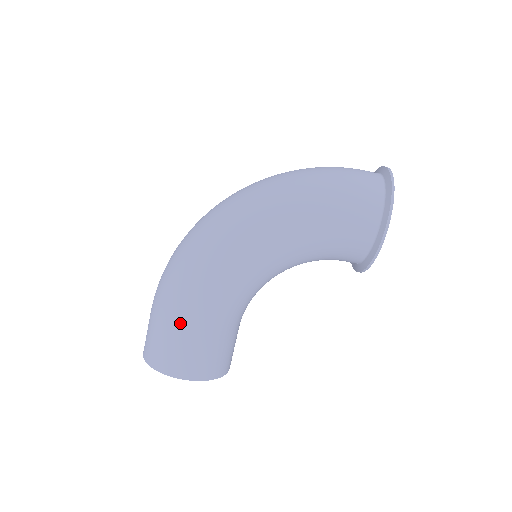
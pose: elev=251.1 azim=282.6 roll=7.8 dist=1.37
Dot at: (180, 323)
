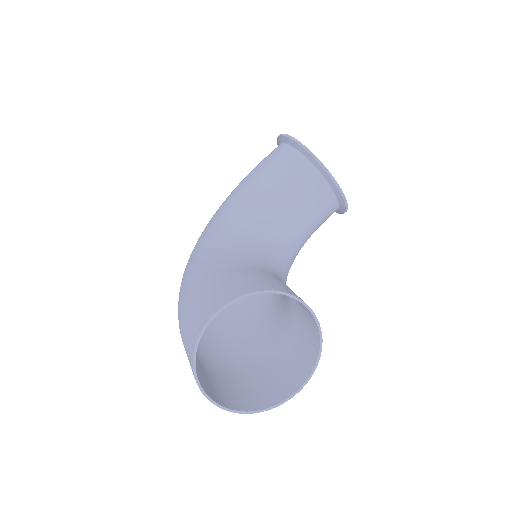
Dot at: (190, 294)
